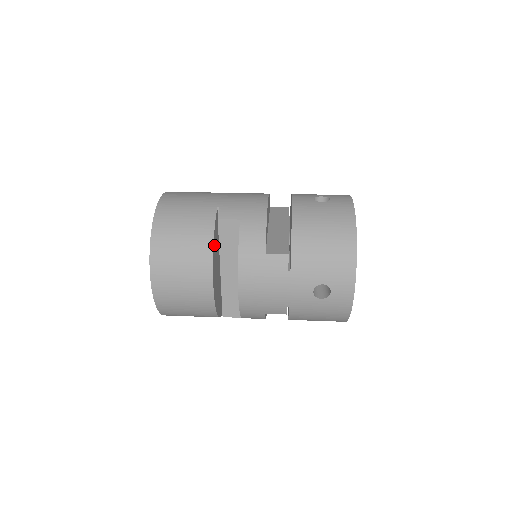
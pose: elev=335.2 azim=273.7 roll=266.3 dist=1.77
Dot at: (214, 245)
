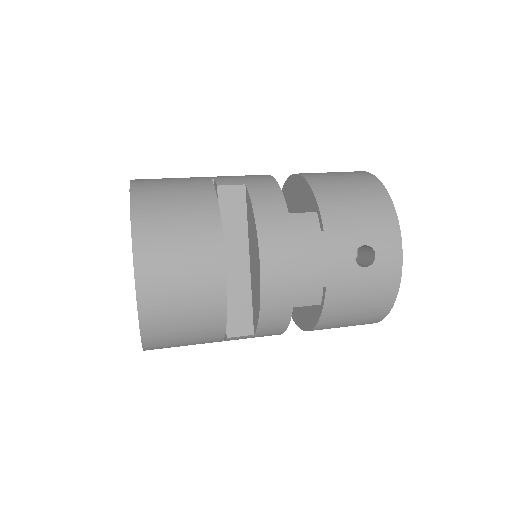
Dot at: occluded
